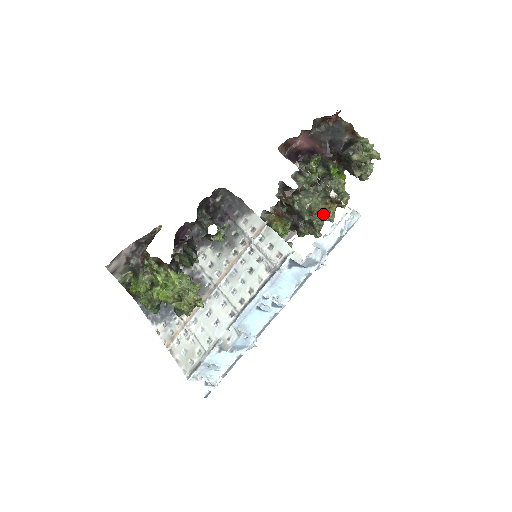
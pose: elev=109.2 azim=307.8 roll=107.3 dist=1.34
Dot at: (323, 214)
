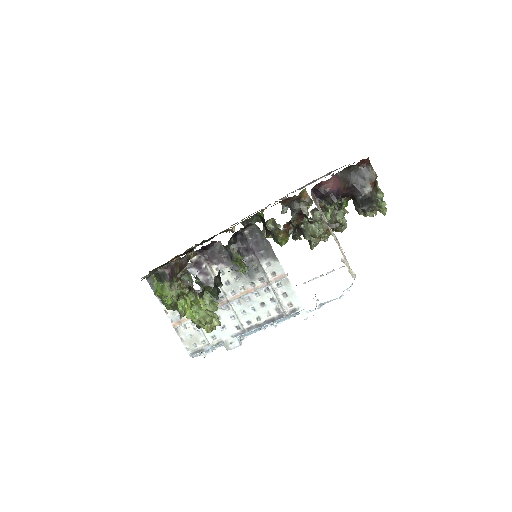
Dot at: (321, 236)
